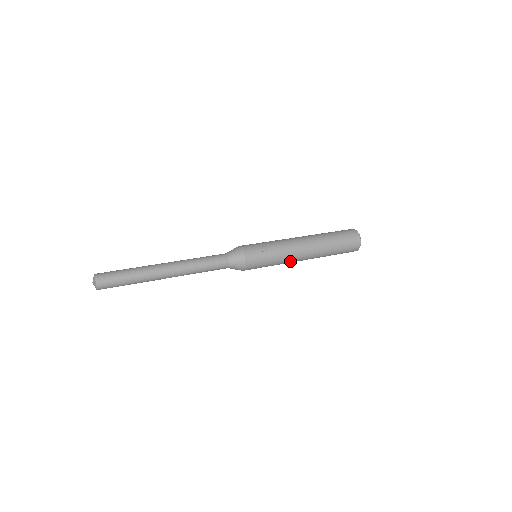
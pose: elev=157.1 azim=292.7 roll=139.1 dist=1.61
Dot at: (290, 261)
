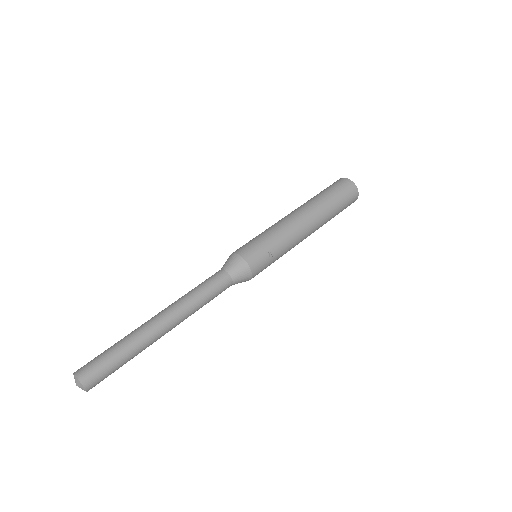
Dot at: occluded
